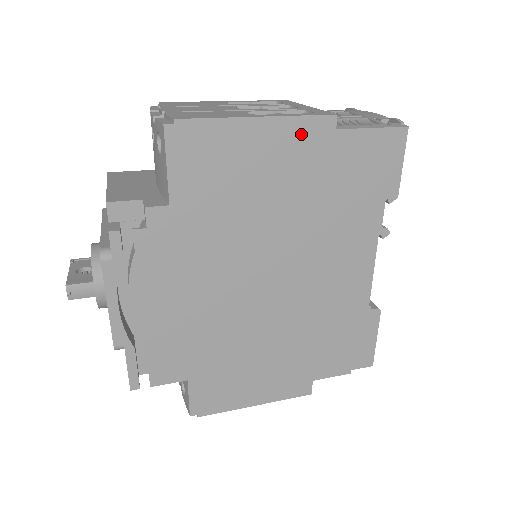
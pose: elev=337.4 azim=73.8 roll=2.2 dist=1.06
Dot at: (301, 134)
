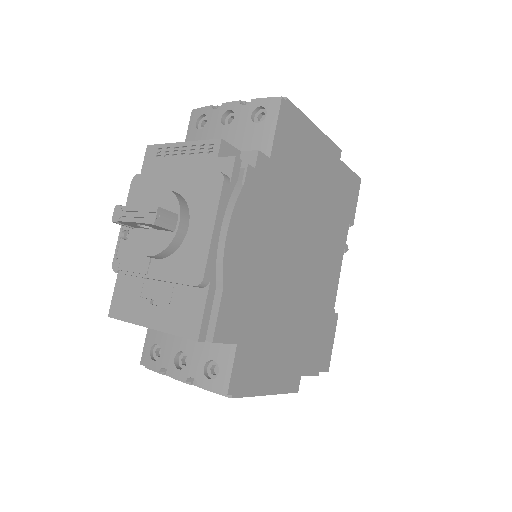
Dot at: (329, 152)
